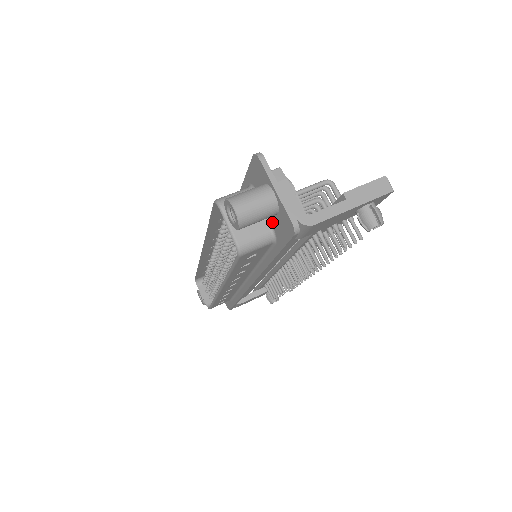
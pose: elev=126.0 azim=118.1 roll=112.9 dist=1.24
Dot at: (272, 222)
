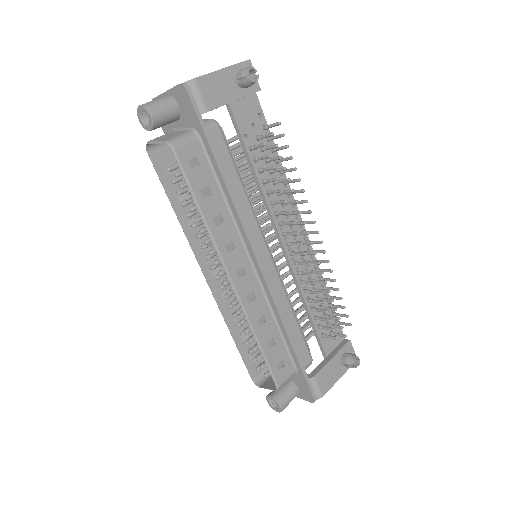
Dot at: (186, 124)
